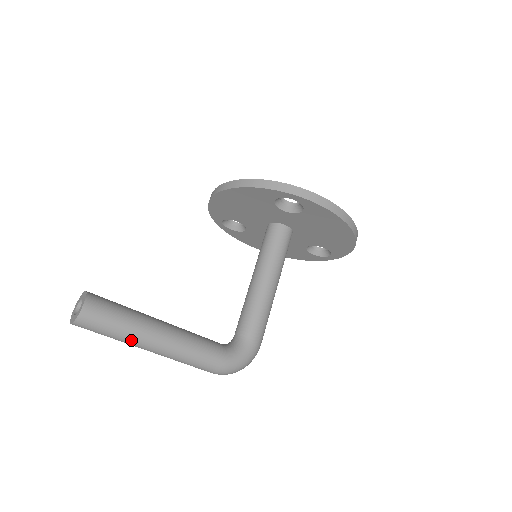
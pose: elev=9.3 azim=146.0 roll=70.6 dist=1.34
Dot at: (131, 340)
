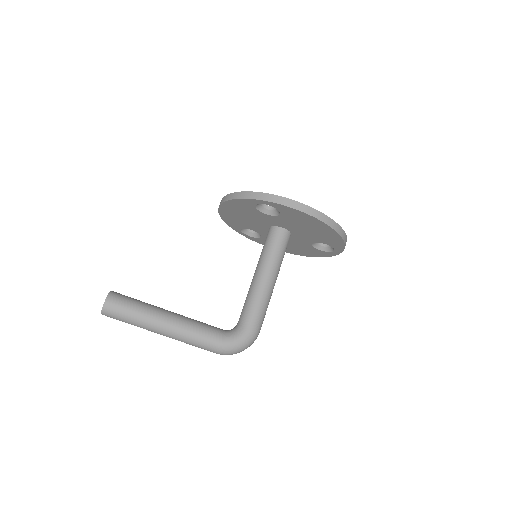
Dot at: (143, 325)
